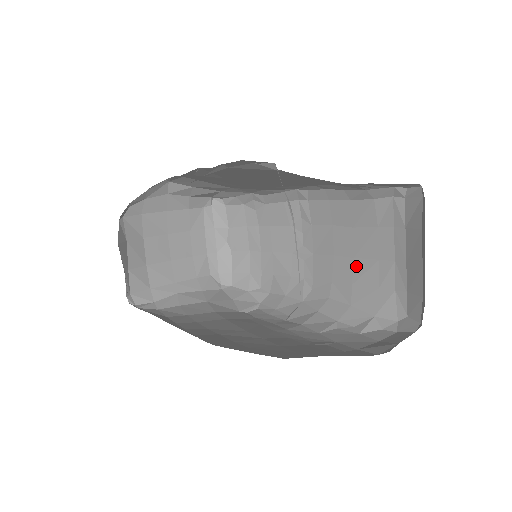
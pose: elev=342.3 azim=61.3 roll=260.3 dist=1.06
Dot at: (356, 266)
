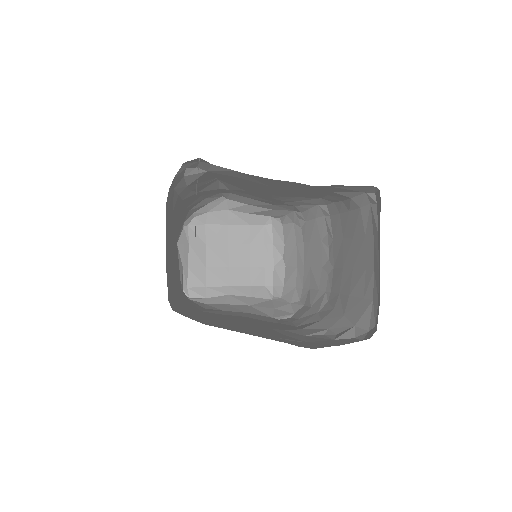
Dot at: (353, 277)
